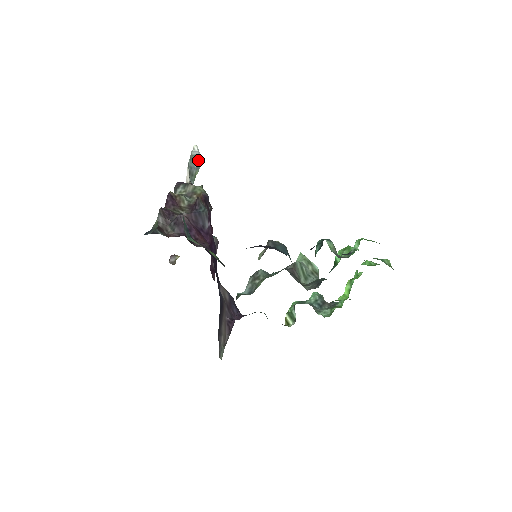
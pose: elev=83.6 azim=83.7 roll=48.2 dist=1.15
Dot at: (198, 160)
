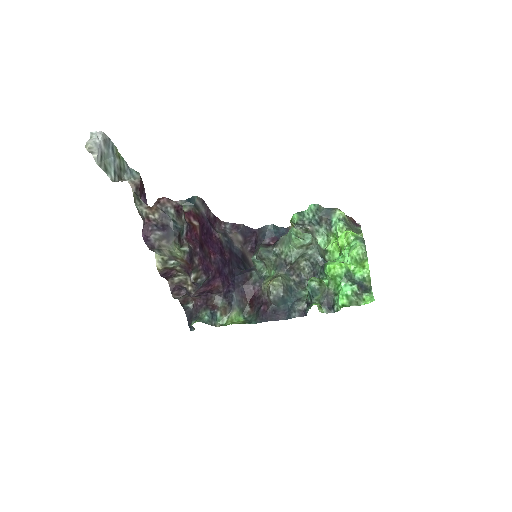
Dot at: (105, 147)
